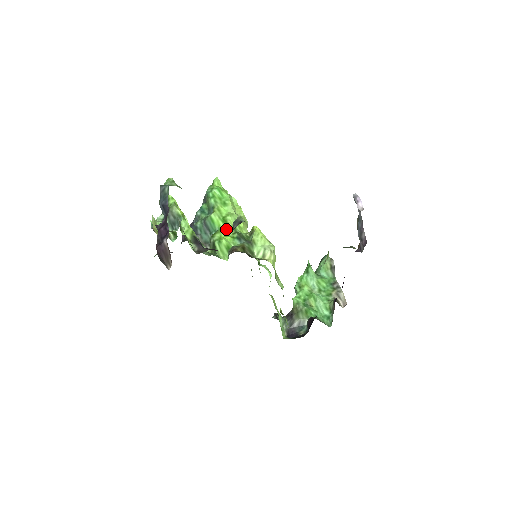
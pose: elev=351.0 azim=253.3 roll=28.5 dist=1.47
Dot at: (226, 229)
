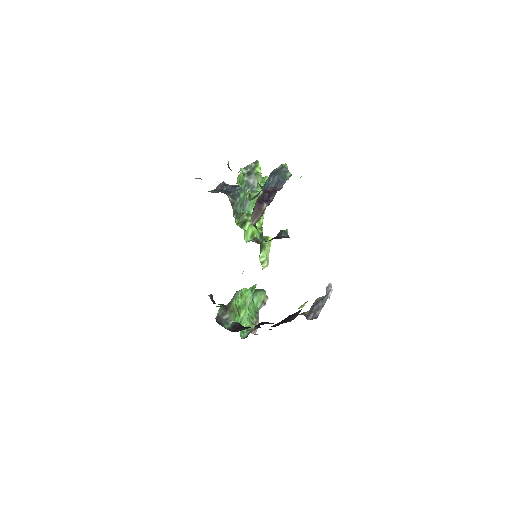
Dot at: occluded
